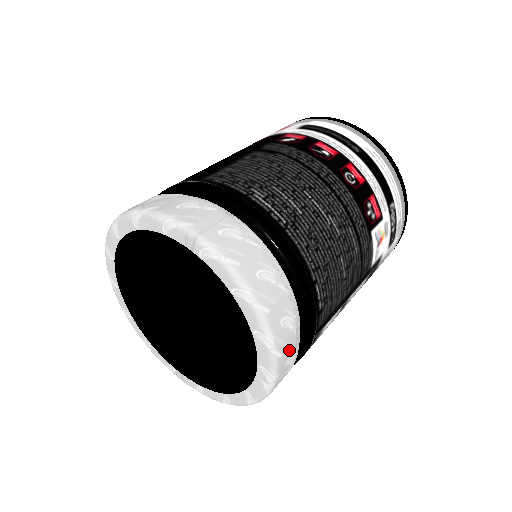
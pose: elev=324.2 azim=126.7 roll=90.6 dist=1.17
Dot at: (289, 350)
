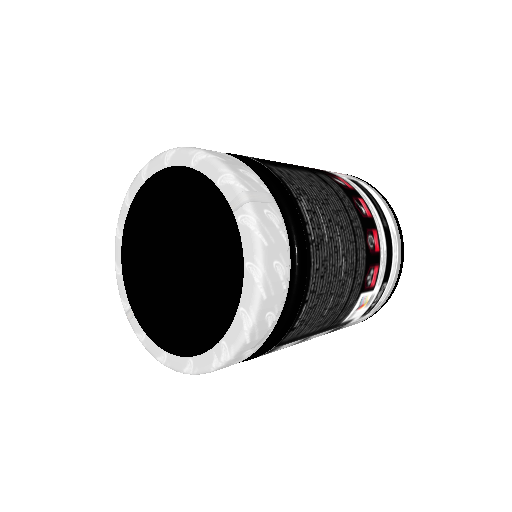
Dot at: (255, 343)
